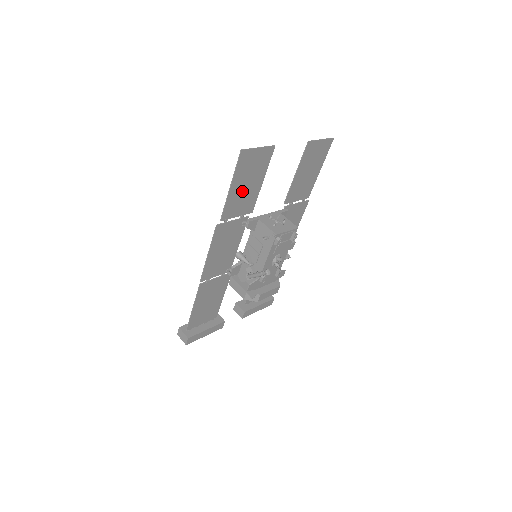
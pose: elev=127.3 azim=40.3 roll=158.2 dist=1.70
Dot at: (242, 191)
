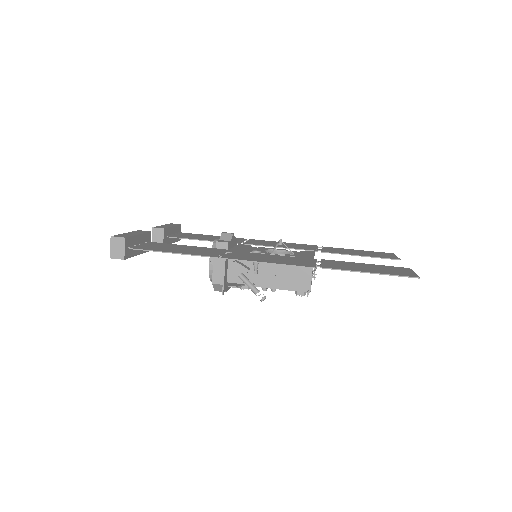
Dot at: (359, 268)
